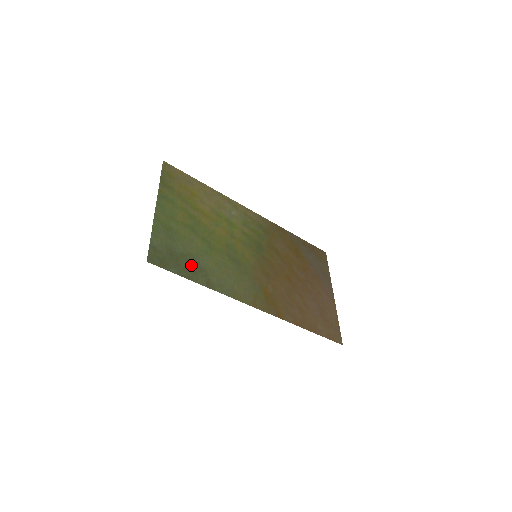
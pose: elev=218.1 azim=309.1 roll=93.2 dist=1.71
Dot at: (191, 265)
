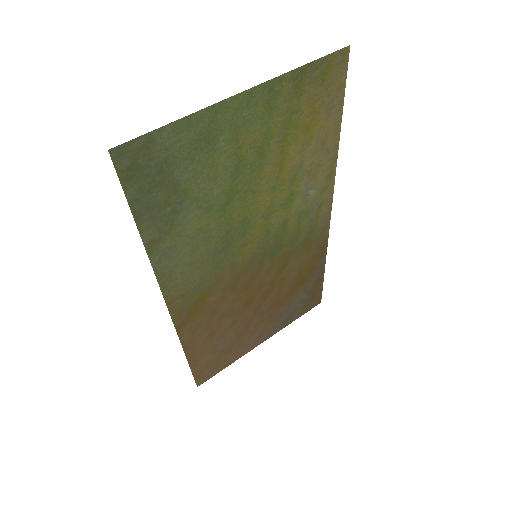
Dot at: (166, 206)
